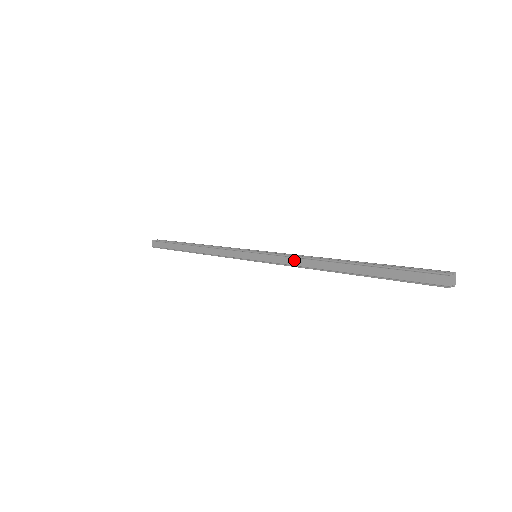
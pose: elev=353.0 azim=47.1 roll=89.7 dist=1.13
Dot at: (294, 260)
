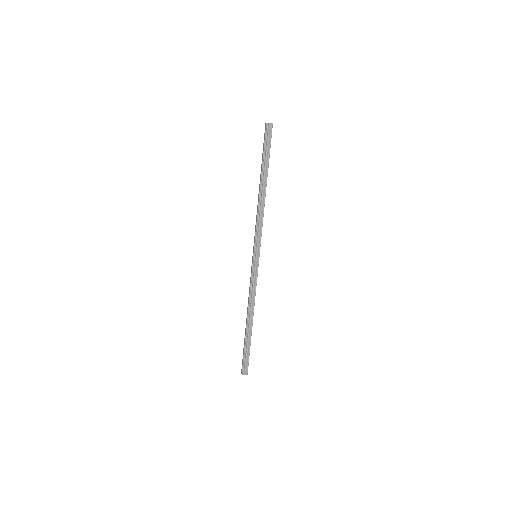
Dot at: (256, 219)
